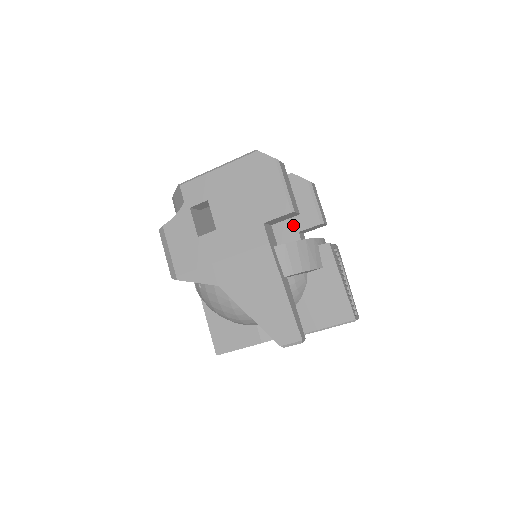
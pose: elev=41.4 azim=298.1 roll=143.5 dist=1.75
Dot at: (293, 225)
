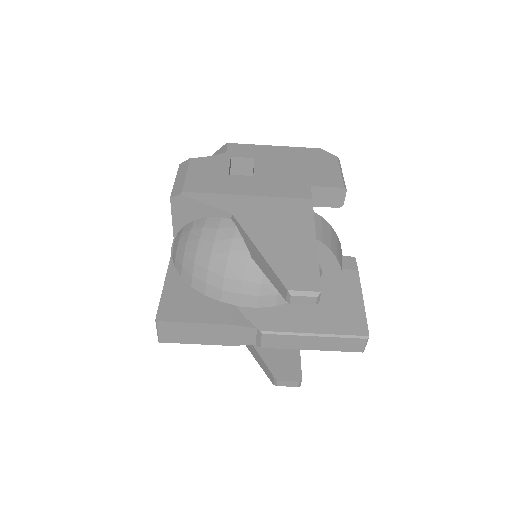
Dot at: occluded
